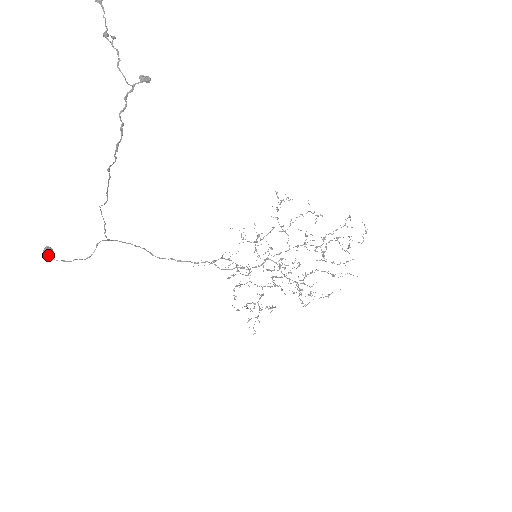
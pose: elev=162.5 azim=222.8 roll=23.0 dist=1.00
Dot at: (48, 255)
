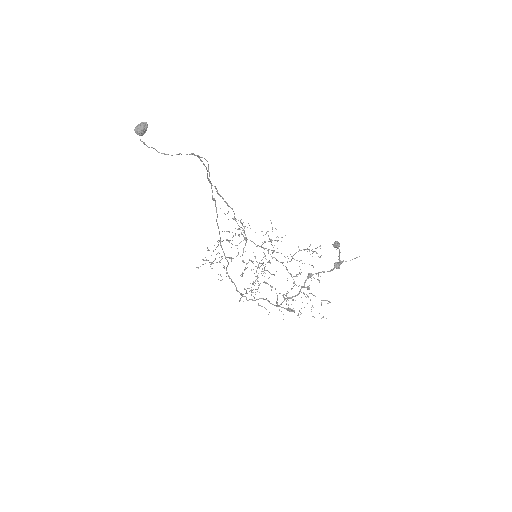
Dot at: (139, 132)
